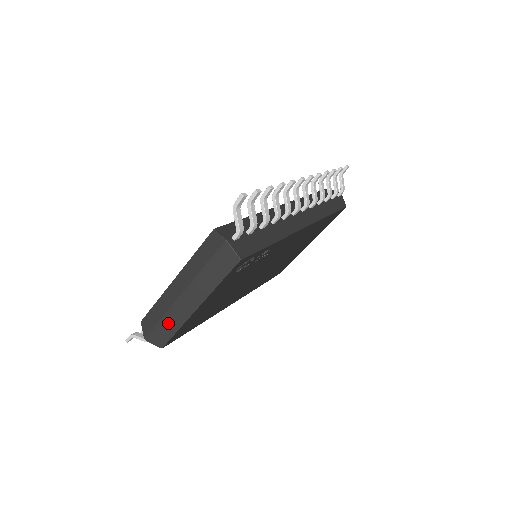
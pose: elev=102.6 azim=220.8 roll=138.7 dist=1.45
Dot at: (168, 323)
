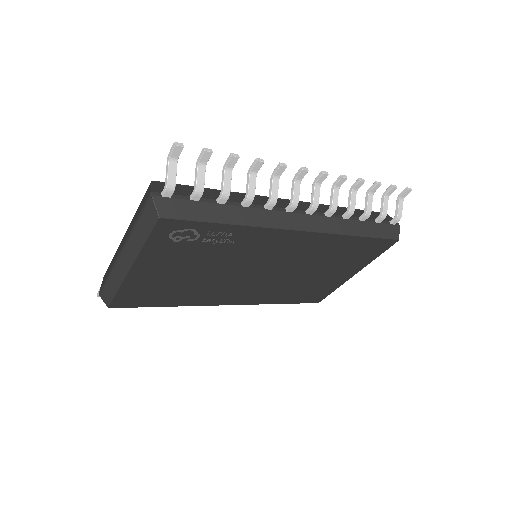
Dot at: (112, 280)
